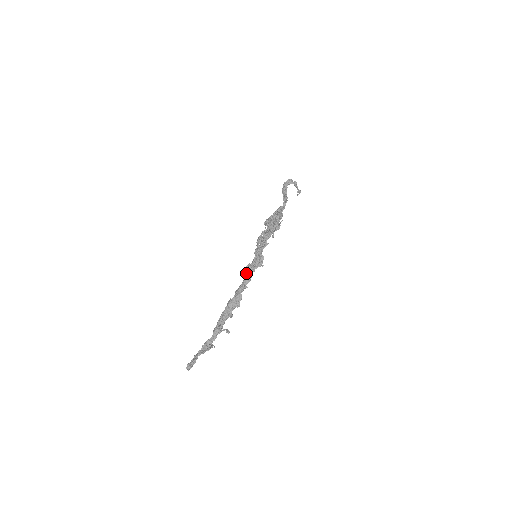
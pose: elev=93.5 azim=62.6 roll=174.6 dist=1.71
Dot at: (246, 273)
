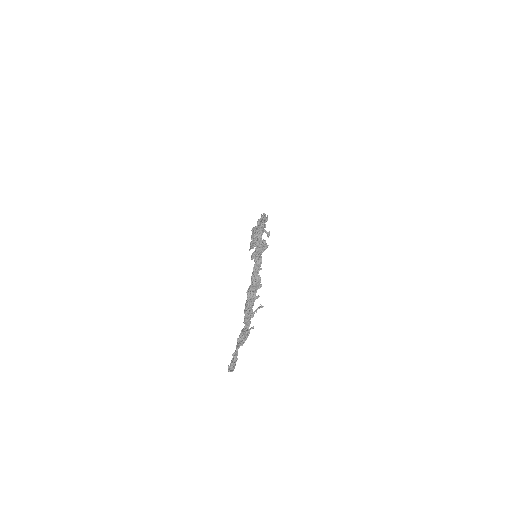
Dot at: (254, 260)
